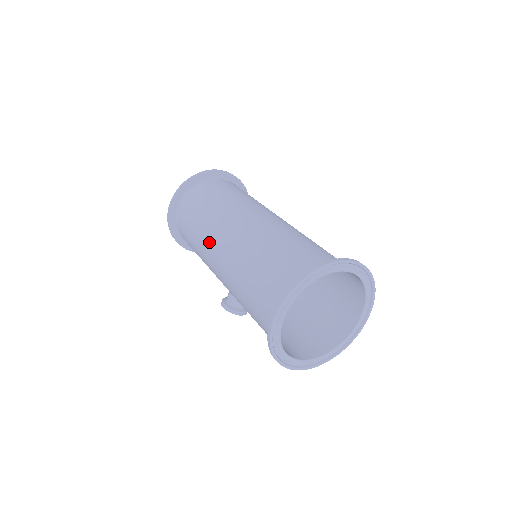
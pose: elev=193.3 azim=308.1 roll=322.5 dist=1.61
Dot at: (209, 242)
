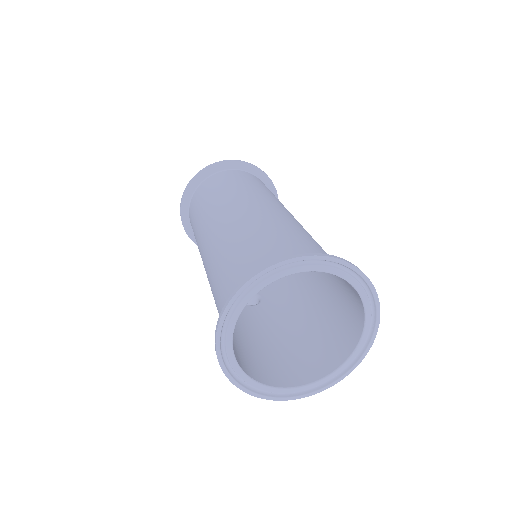
Dot at: (200, 246)
